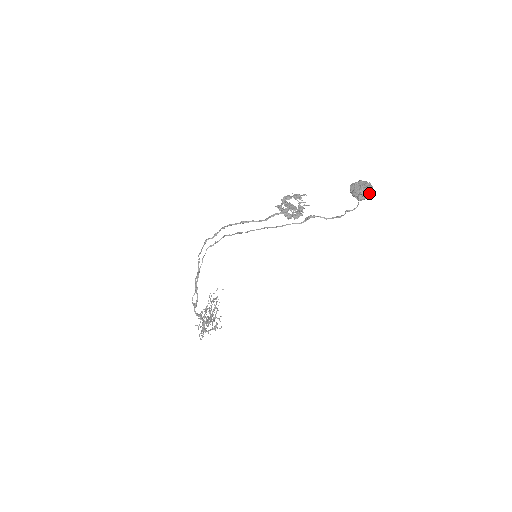
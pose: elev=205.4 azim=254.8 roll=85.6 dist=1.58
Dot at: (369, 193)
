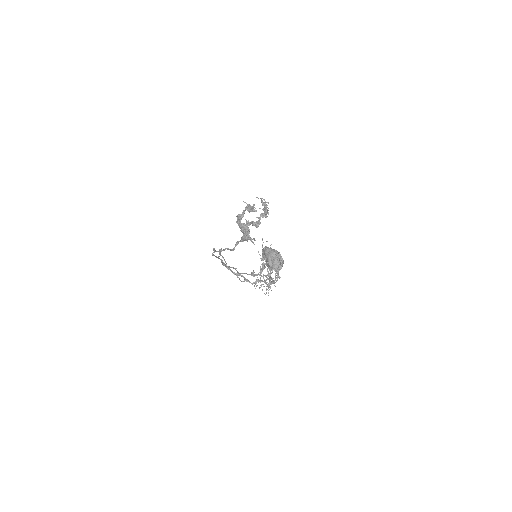
Dot at: (279, 268)
